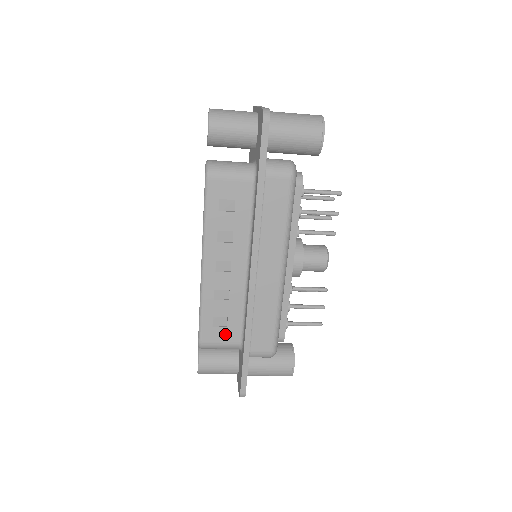
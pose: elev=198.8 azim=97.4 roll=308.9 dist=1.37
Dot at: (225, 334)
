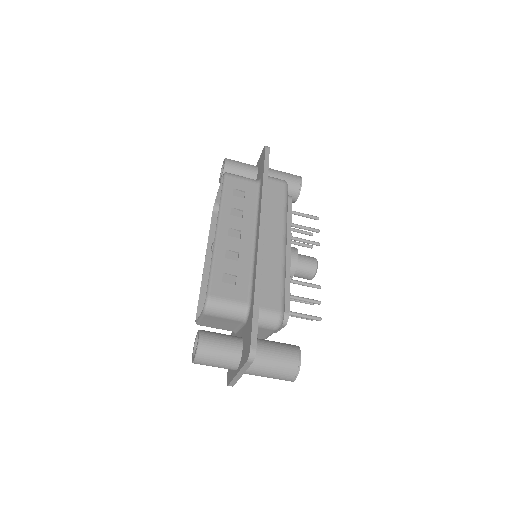
Dot at: (233, 291)
